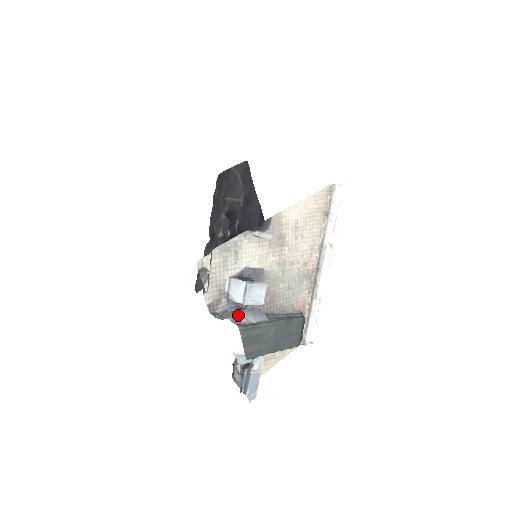
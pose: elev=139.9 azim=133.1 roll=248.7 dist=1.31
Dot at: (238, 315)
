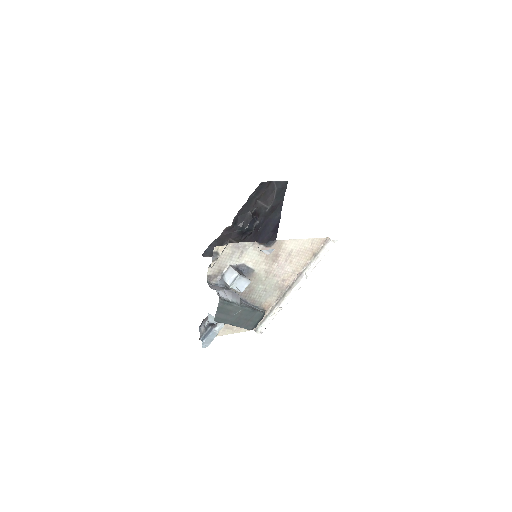
Dot at: (223, 291)
